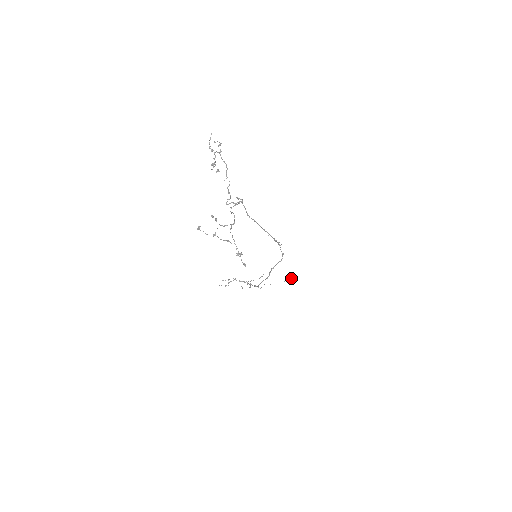
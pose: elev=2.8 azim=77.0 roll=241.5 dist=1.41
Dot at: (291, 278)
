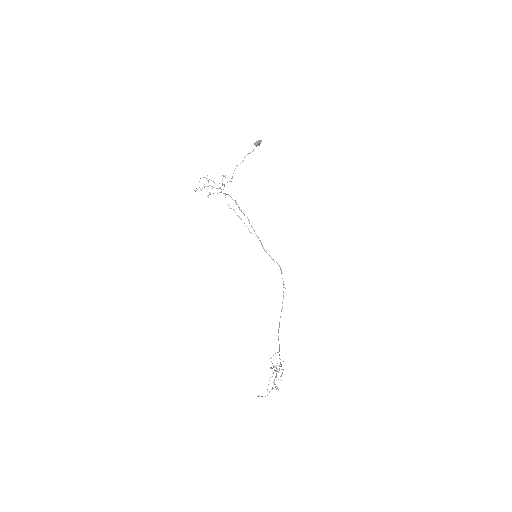
Dot at: (260, 143)
